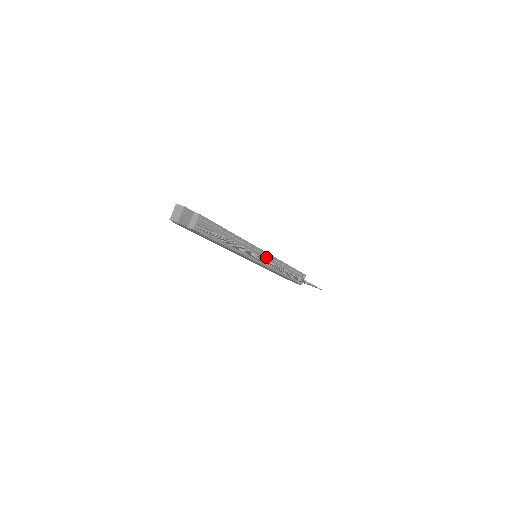
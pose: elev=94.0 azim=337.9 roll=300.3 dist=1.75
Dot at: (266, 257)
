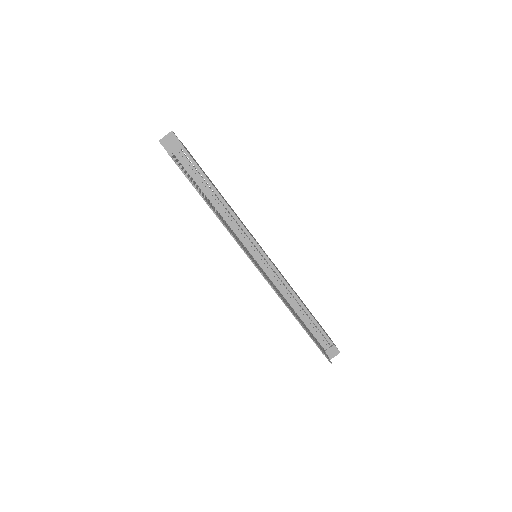
Dot at: (267, 265)
